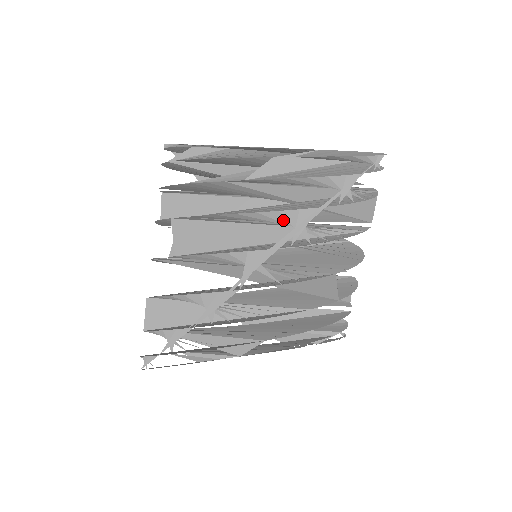
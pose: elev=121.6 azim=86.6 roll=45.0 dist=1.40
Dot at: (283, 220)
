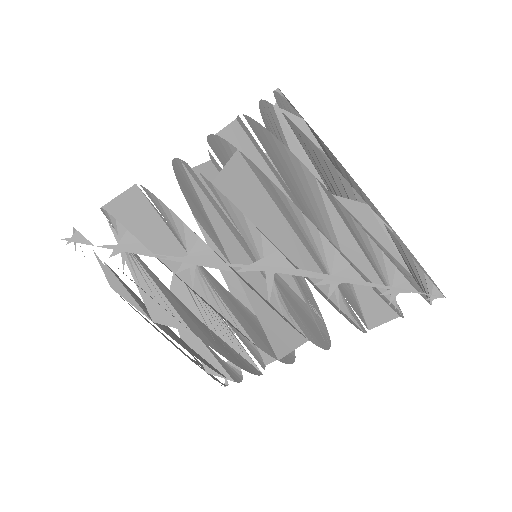
Dot at: (330, 259)
